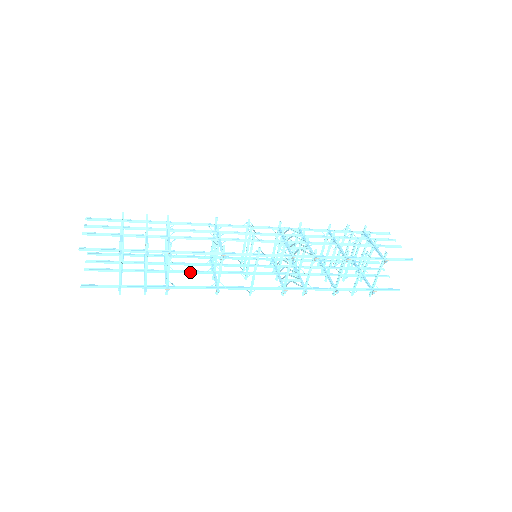
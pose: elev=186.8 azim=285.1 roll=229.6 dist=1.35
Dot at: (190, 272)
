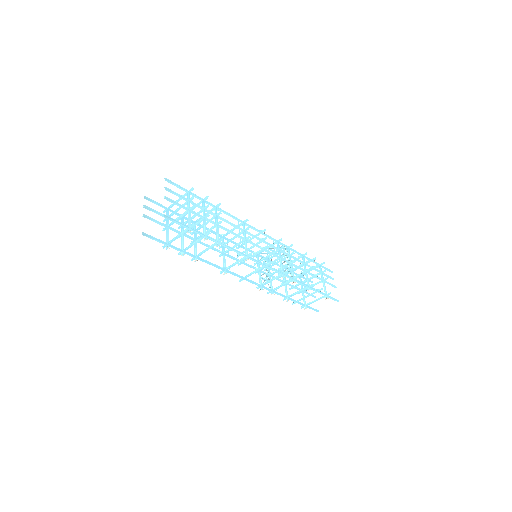
Dot at: occluded
